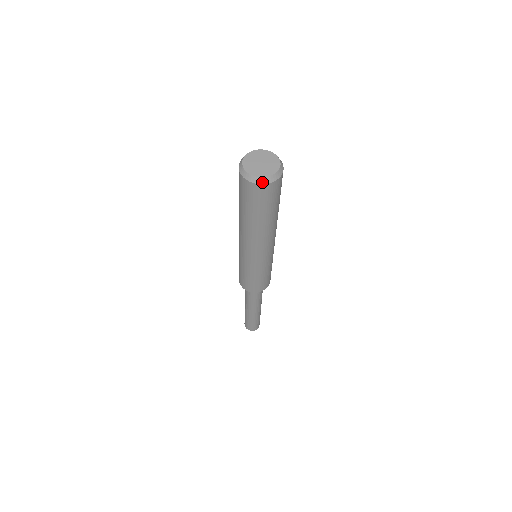
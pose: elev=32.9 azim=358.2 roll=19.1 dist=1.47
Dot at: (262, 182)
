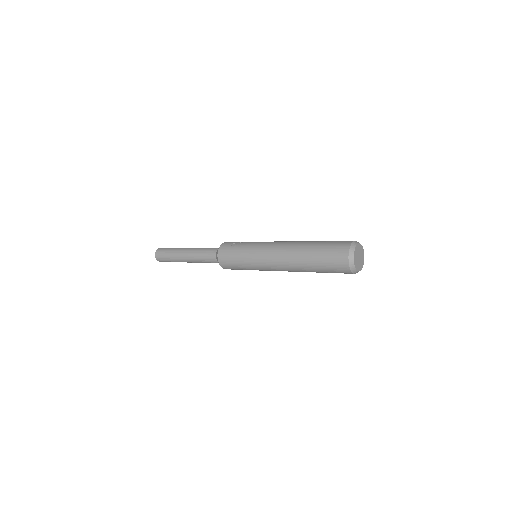
Dot at: occluded
